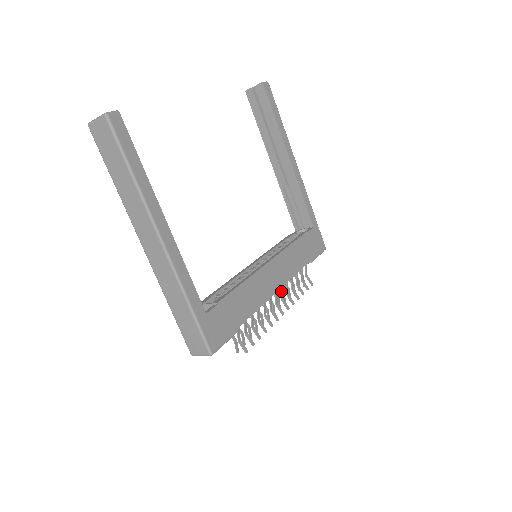
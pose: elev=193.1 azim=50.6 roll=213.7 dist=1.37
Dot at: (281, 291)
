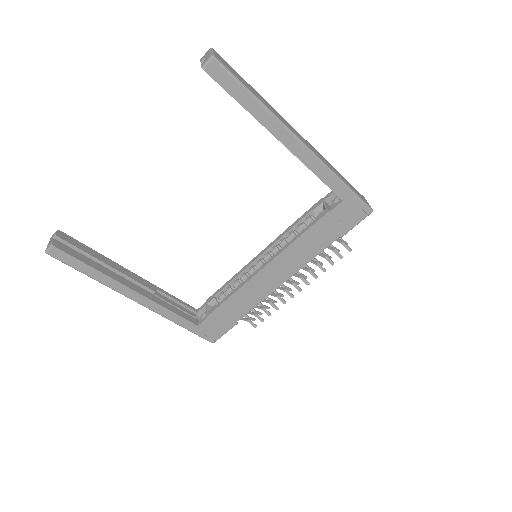
Dot at: occluded
